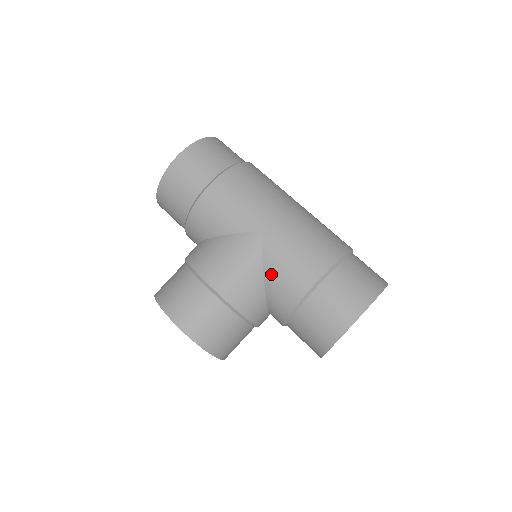
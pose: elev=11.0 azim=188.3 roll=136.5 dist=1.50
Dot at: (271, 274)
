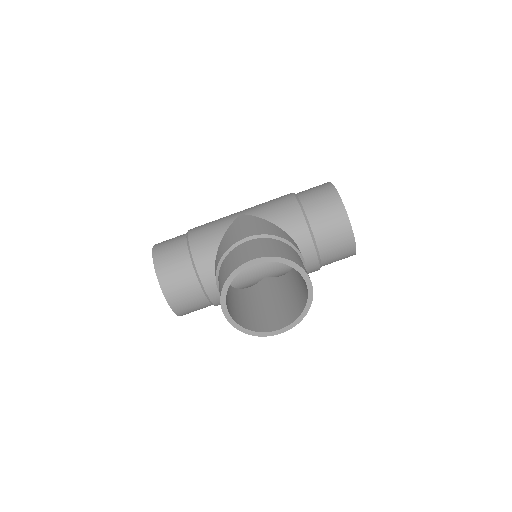
Dot at: (271, 216)
